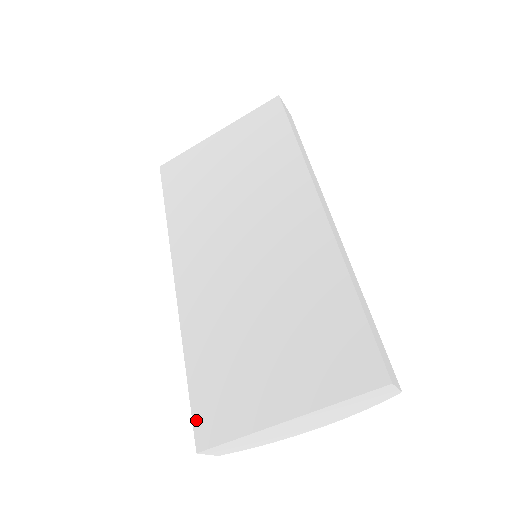
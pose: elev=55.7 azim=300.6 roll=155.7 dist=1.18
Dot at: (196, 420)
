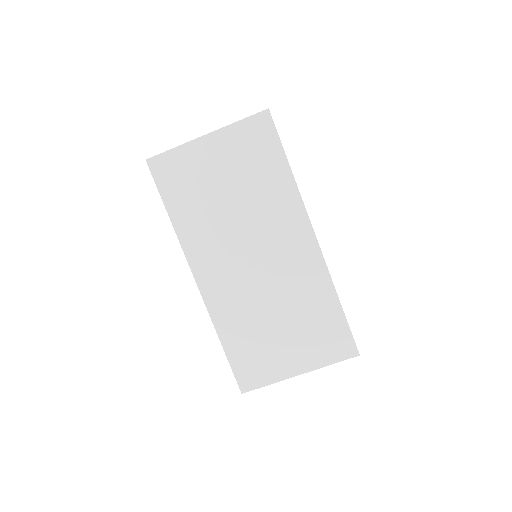
Dot at: (238, 376)
